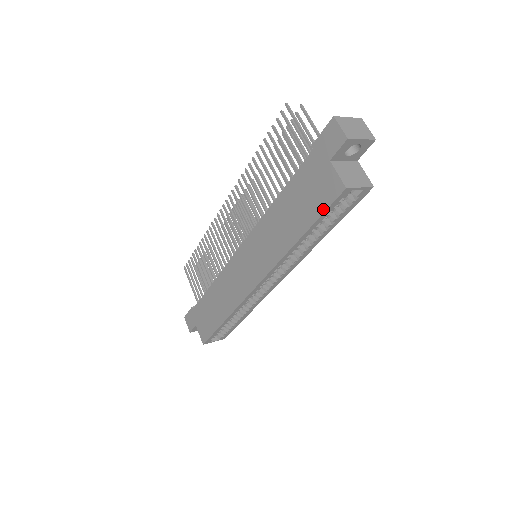
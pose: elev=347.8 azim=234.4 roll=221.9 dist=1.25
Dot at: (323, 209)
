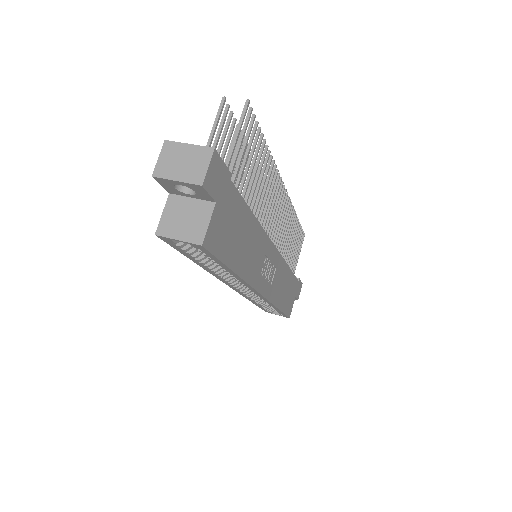
Dot at: occluded
